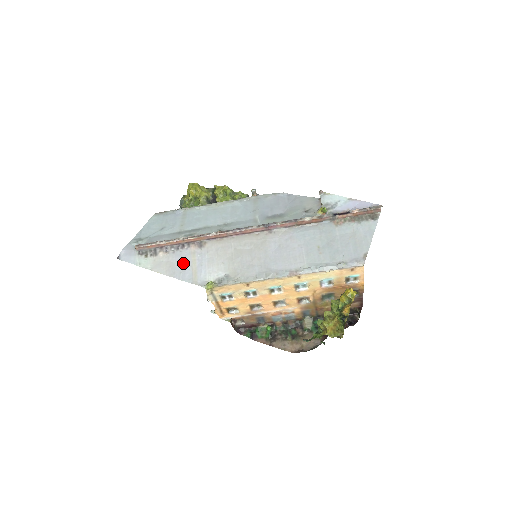
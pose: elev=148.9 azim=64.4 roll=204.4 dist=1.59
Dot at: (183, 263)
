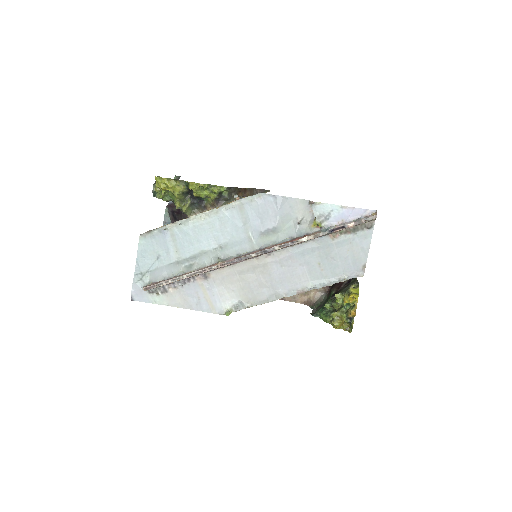
Dot at: (196, 296)
